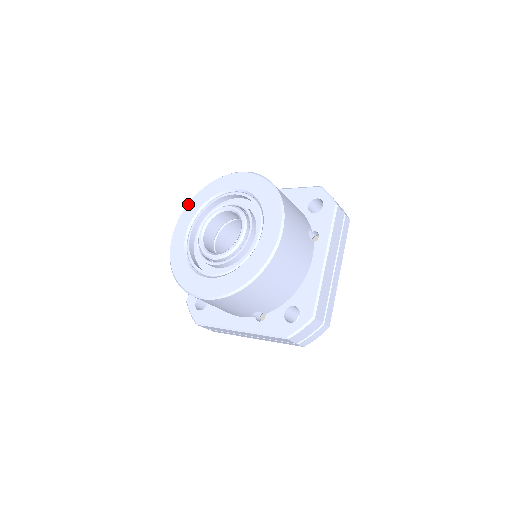
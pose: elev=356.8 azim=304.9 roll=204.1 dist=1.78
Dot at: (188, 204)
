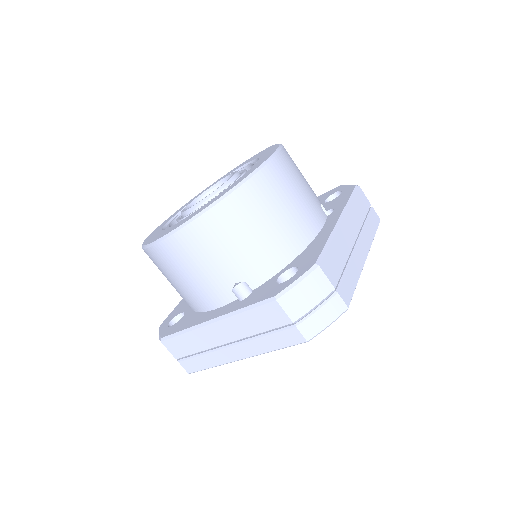
Dot at: (185, 204)
